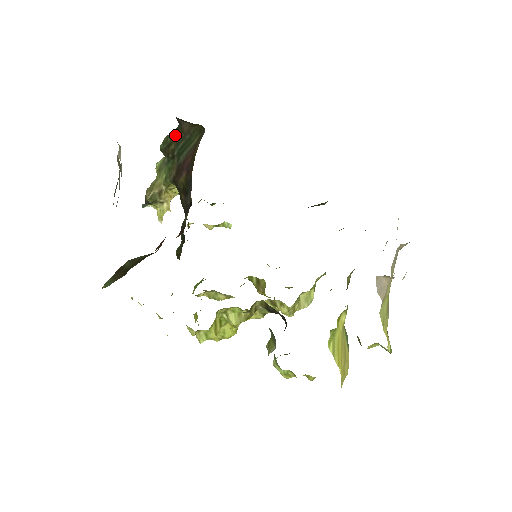
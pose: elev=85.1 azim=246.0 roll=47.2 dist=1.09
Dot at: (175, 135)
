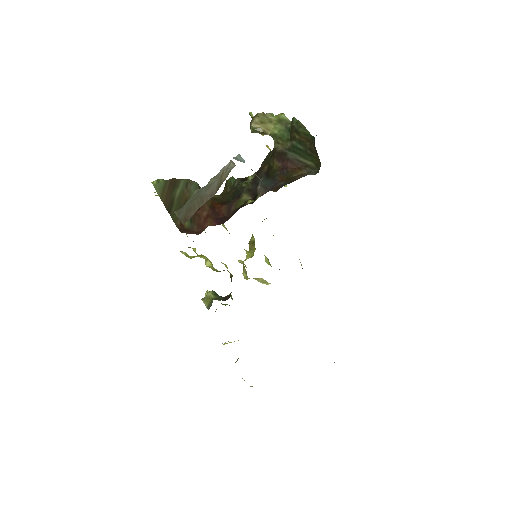
Dot at: (306, 136)
